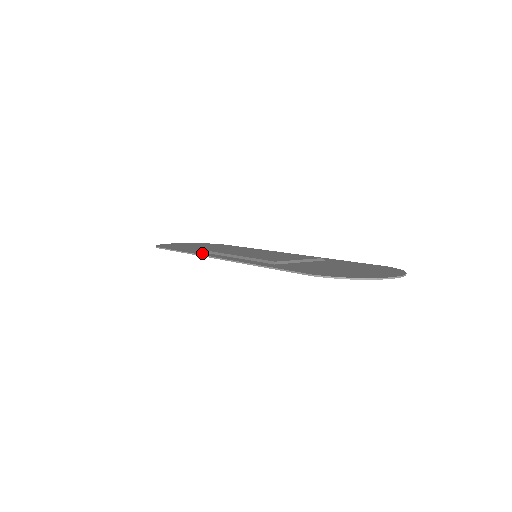
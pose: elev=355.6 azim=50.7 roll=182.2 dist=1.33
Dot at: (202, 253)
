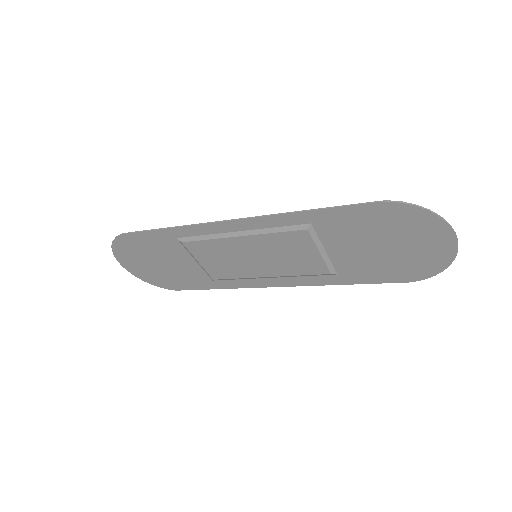
Dot at: (197, 230)
